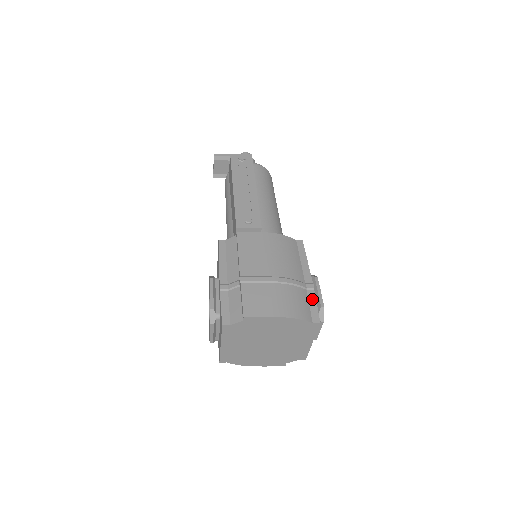
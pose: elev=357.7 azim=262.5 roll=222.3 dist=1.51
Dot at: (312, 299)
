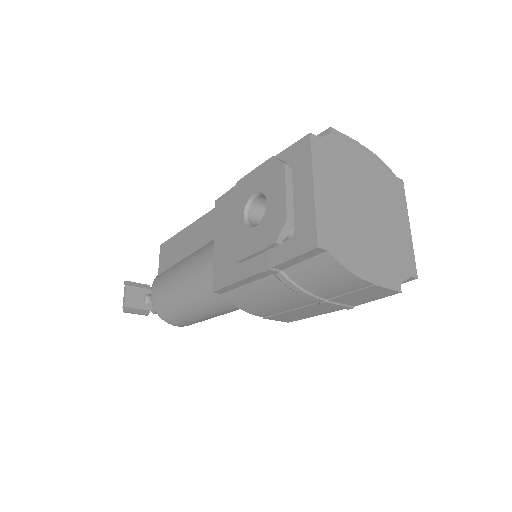
Dot at: occluded
